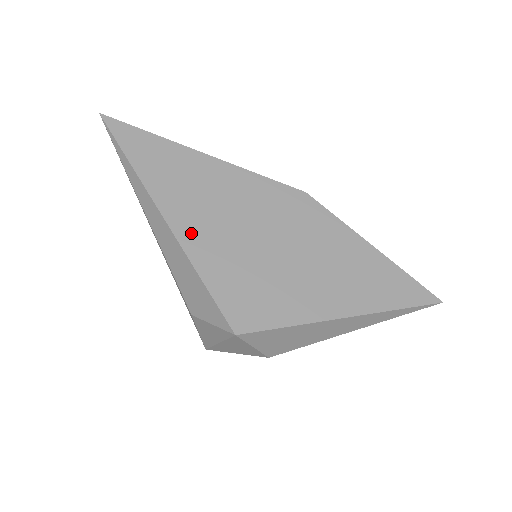
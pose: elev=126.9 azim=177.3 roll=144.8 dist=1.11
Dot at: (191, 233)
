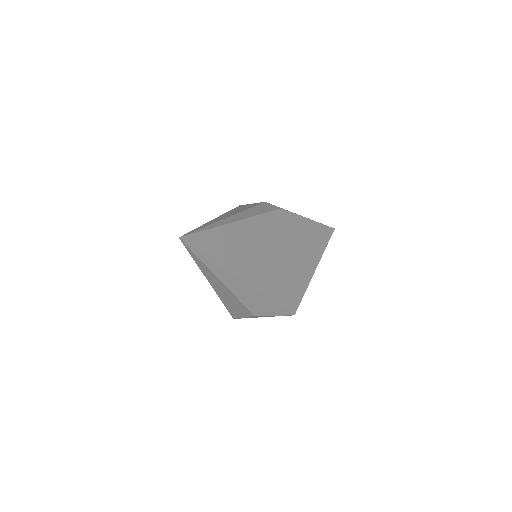
Dot at: (259, 280)
